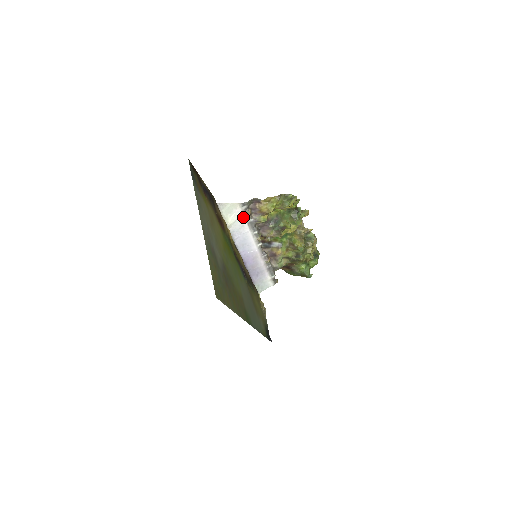
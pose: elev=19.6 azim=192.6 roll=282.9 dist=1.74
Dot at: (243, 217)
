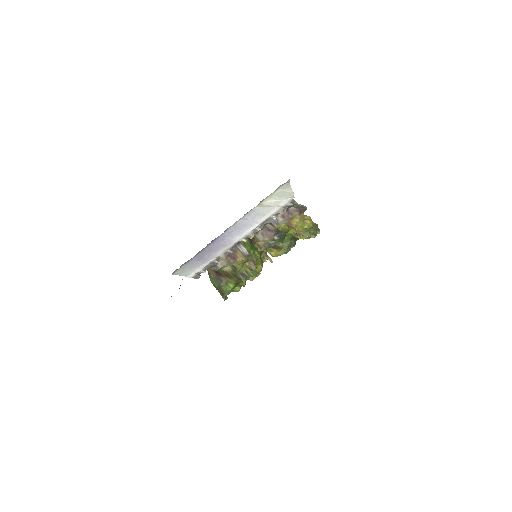
Dot at: (276, 209)
